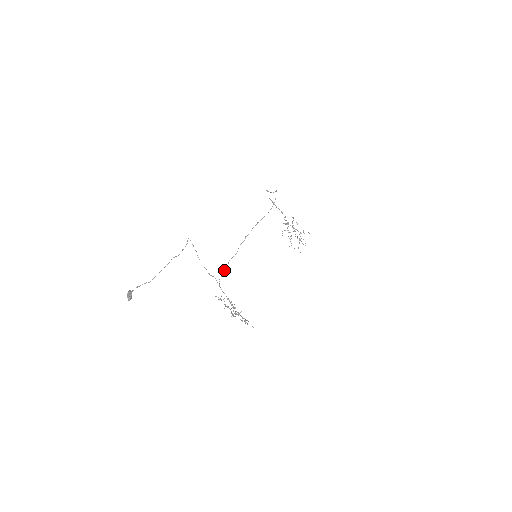
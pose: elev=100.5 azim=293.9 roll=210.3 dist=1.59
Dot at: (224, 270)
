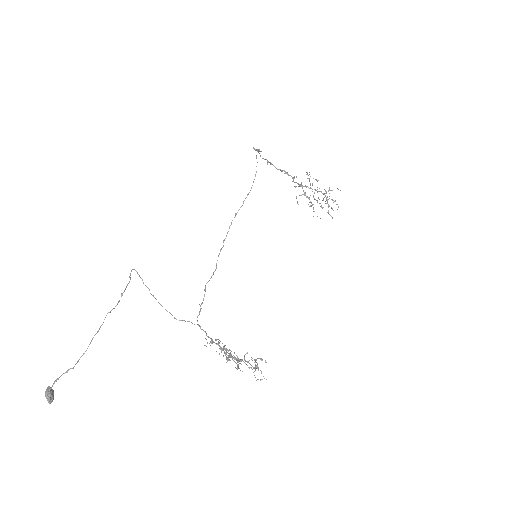
Dot at: (201, 303)
